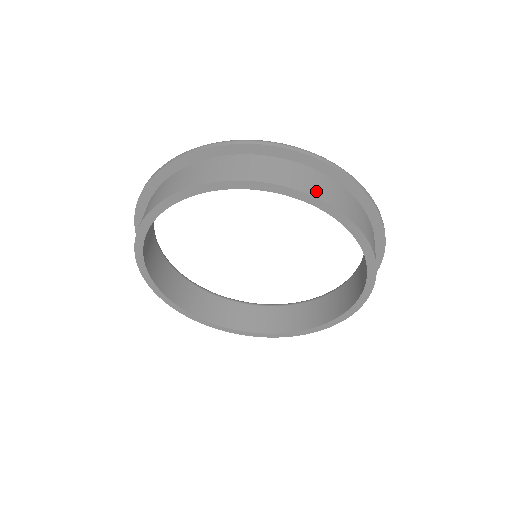
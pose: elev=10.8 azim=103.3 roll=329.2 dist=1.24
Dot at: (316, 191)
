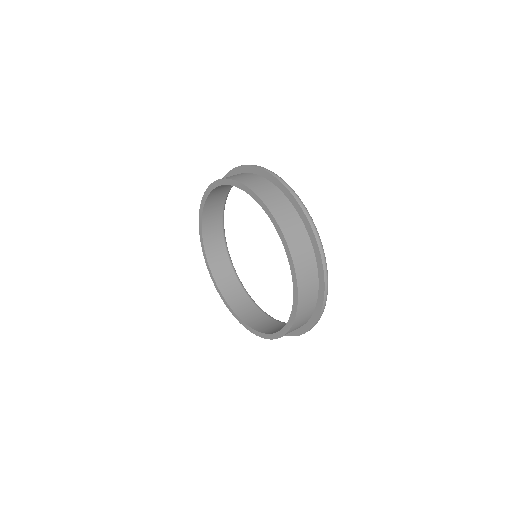
Dot at: (280, 217)
